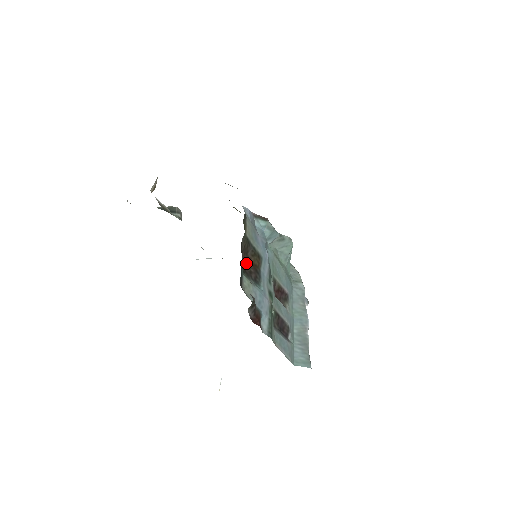
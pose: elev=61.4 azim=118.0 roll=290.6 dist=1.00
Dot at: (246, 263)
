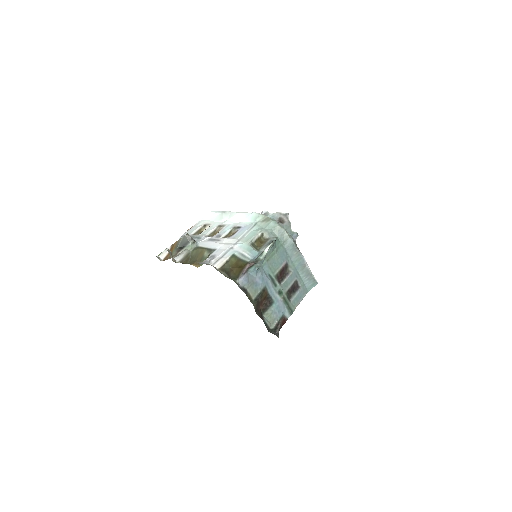
Dot at: (261, 304)
